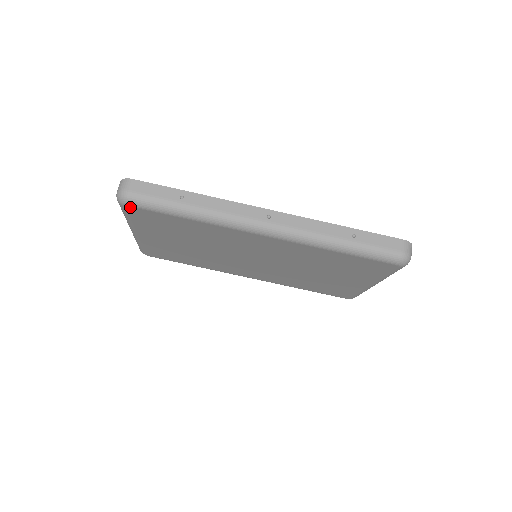
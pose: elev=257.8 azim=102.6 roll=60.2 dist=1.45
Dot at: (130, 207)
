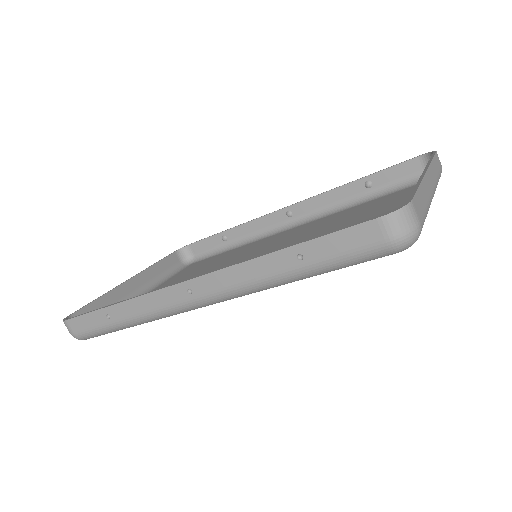
Dot at: occluded
